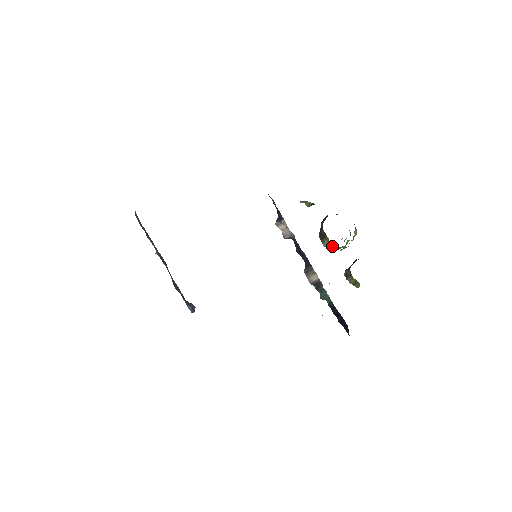
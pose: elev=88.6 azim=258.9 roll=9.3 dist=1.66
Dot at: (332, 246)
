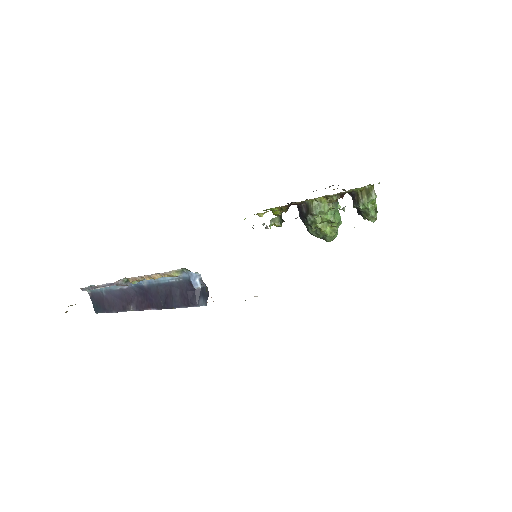
Dot at: (321, 205)
